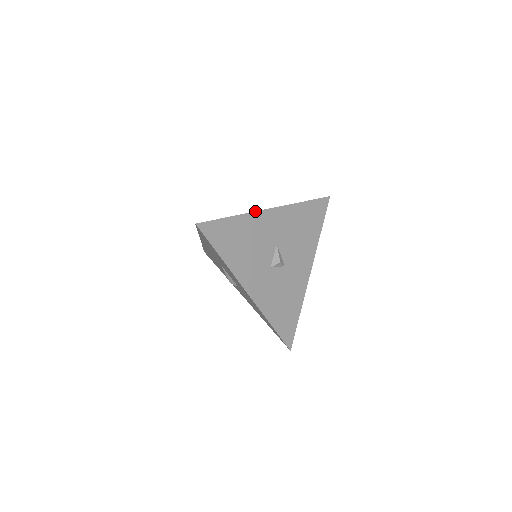
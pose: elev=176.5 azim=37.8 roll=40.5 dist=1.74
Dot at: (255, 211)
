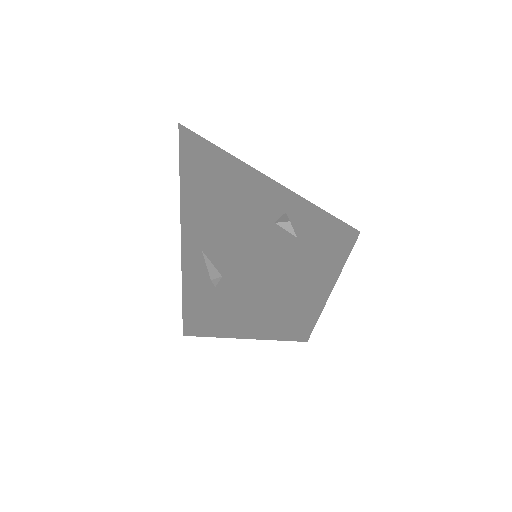
Dot at: (258, 171)
